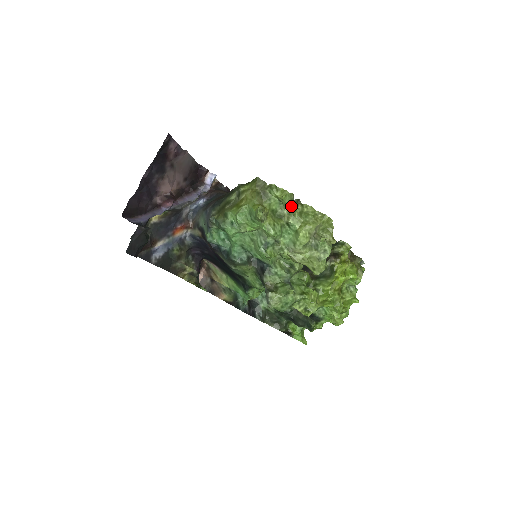
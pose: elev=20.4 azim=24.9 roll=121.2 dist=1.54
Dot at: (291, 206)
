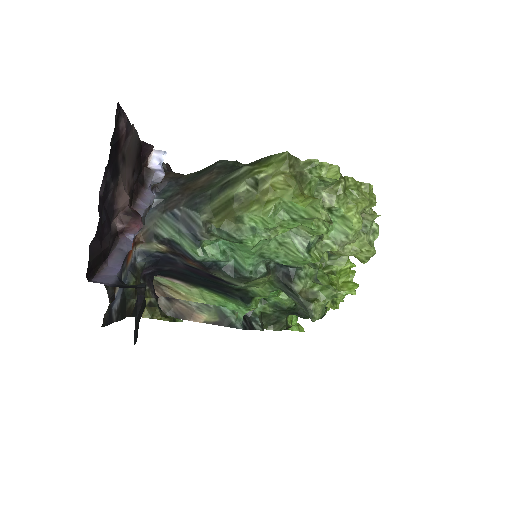
Dot at: occluded
